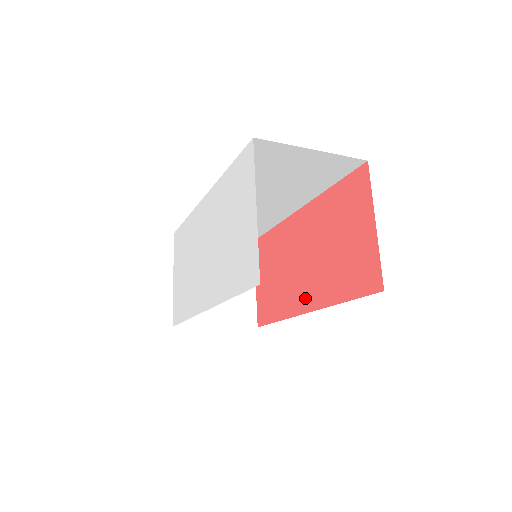
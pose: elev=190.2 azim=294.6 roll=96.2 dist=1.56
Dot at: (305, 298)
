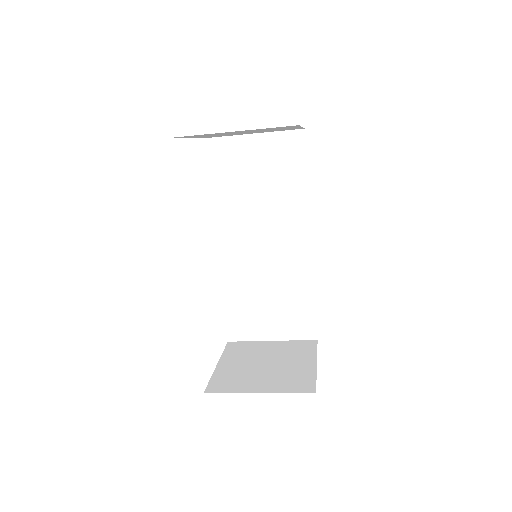
Dot at: occluded
